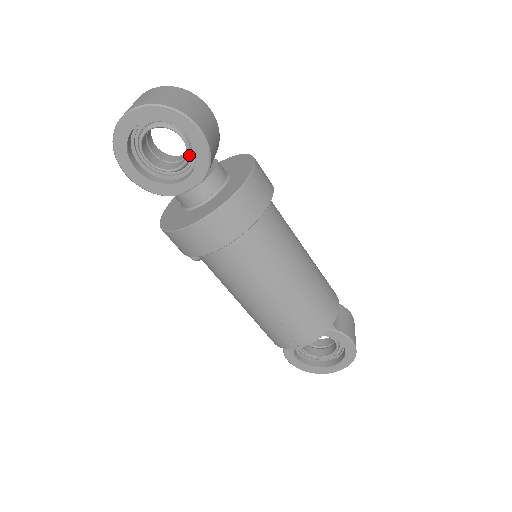
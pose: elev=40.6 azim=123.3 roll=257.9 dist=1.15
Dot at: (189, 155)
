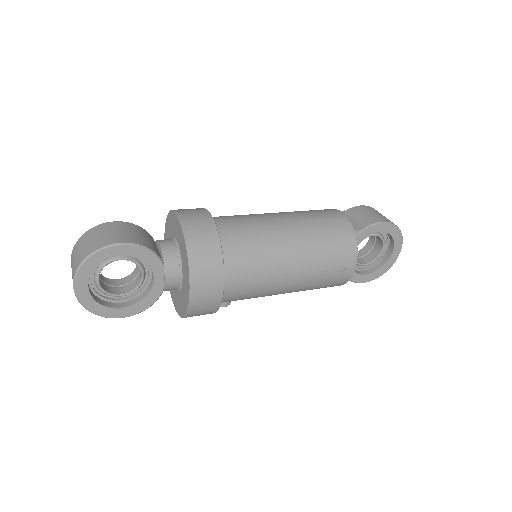
Dot at: (137, 262)
